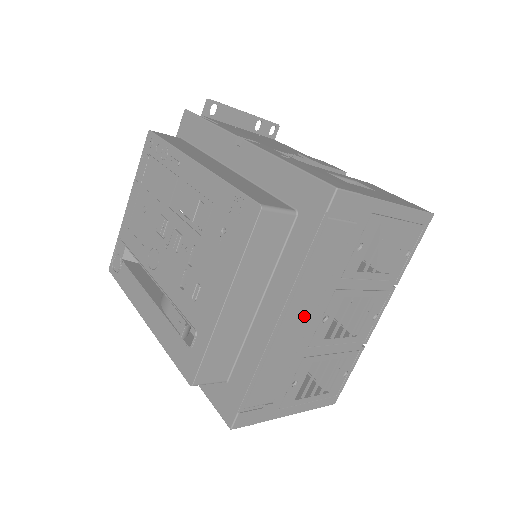
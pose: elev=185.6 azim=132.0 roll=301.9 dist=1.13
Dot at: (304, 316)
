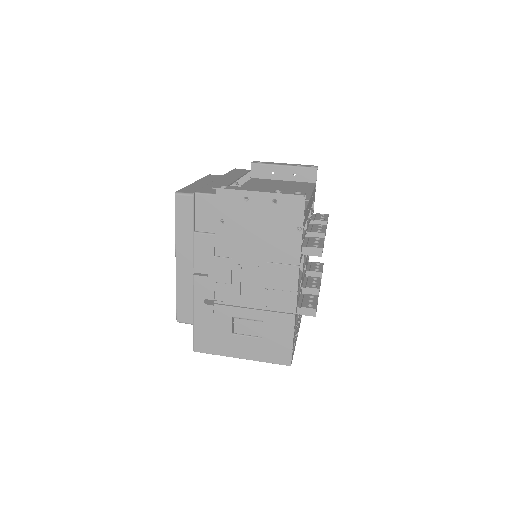
Dot at: occluded
